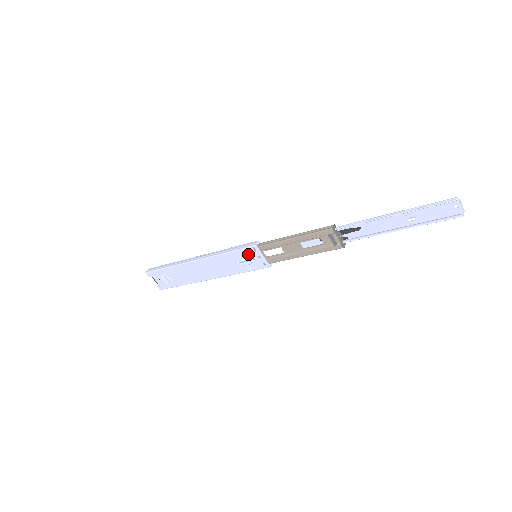
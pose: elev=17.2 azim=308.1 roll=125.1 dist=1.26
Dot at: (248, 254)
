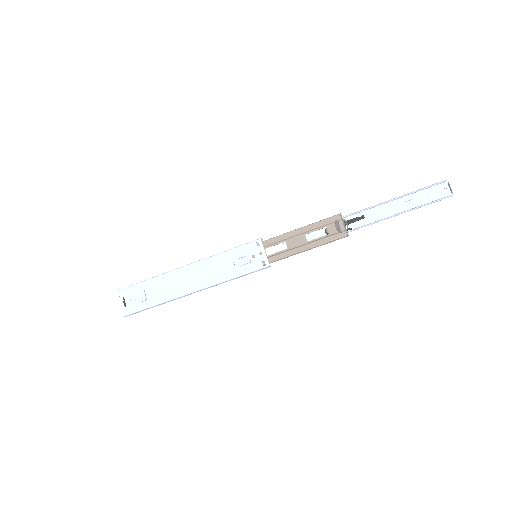
Dot at: (249, 251)
